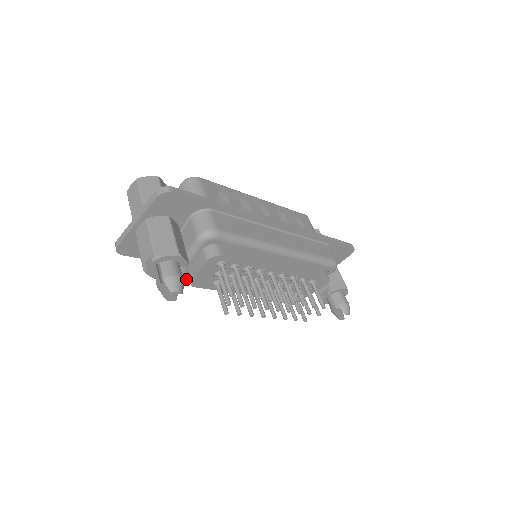
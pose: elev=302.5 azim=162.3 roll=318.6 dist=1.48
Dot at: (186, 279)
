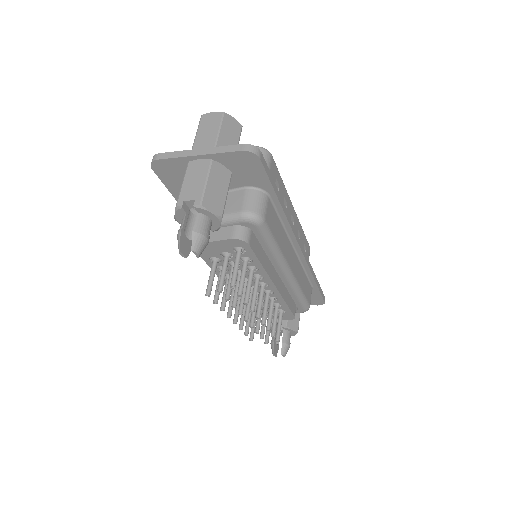
Dot at: occluded
